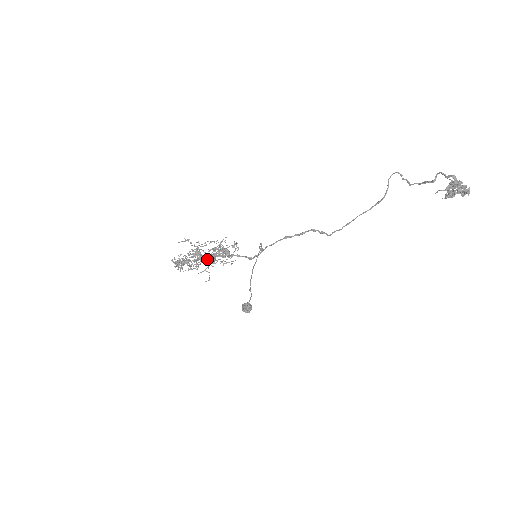
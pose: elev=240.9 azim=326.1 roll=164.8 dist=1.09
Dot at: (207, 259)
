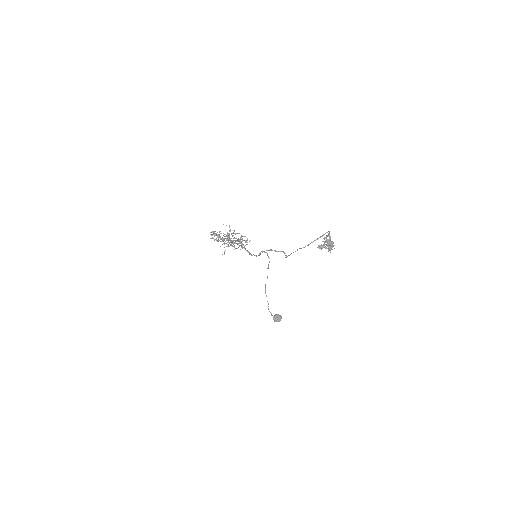
Dot at: (230, 242)
